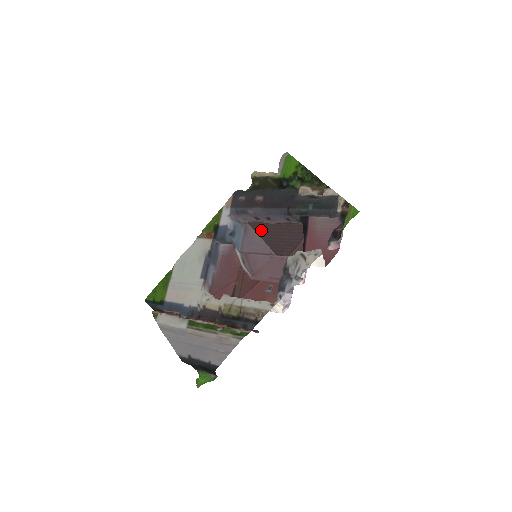
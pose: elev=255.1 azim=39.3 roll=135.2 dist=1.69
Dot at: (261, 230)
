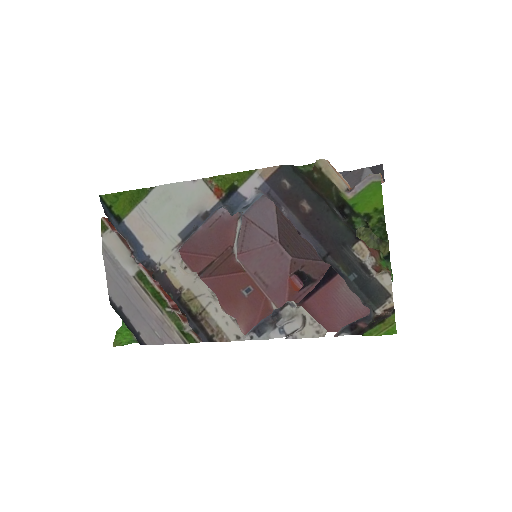
Dot at: occluded
